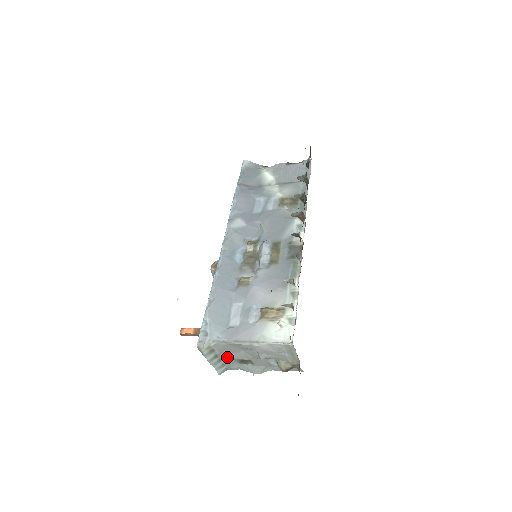
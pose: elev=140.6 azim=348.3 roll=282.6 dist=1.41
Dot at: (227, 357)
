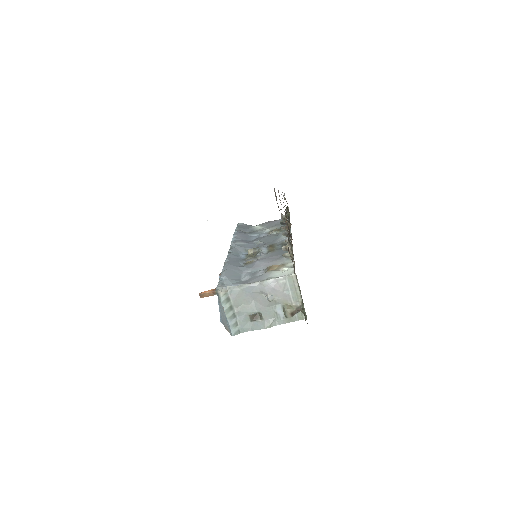
Dot at: (240, 311)
